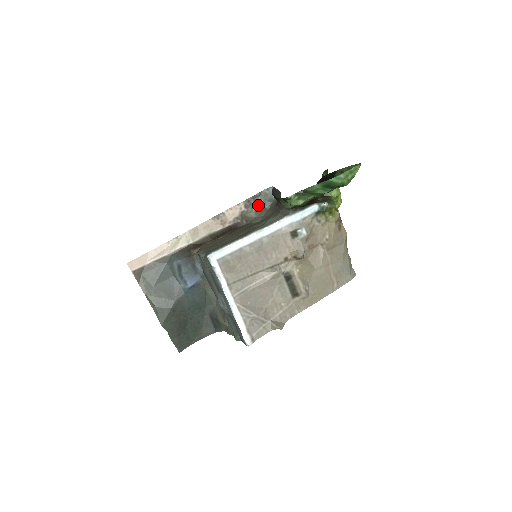
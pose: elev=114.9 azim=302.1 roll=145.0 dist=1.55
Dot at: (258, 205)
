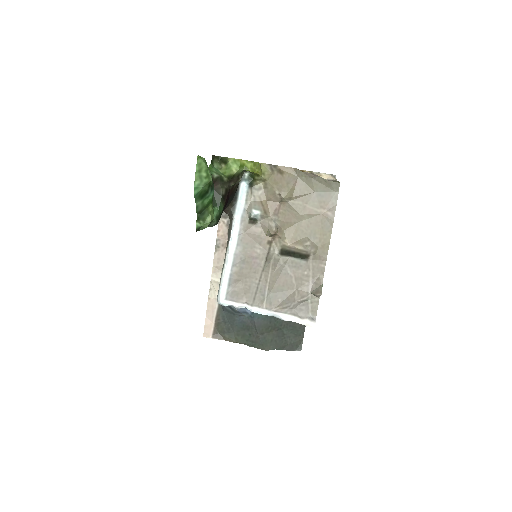
Dot at: occluded
